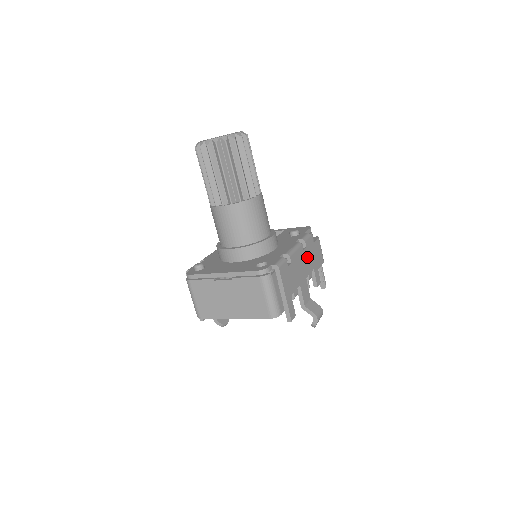
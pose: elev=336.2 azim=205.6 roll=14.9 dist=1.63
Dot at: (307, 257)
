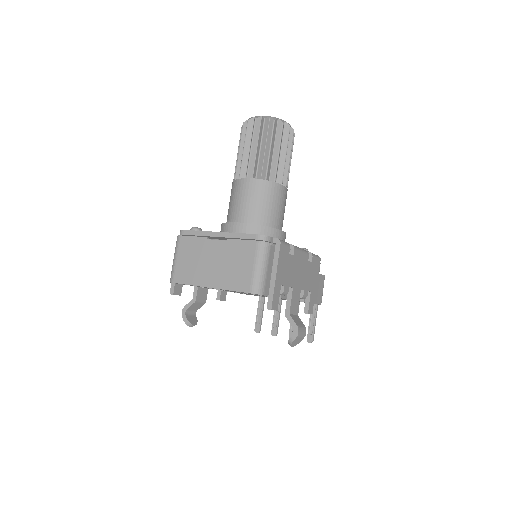
Dot at: (309, 272)
